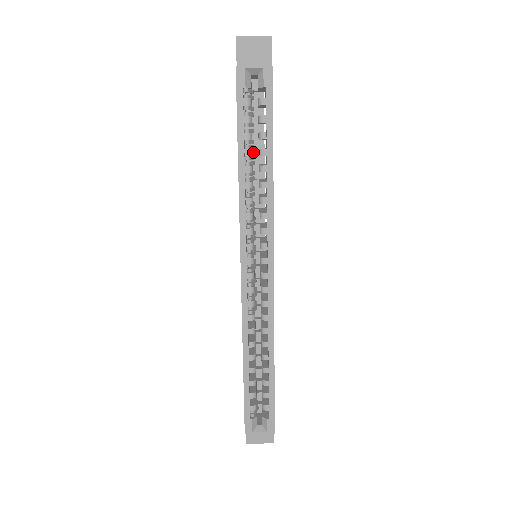
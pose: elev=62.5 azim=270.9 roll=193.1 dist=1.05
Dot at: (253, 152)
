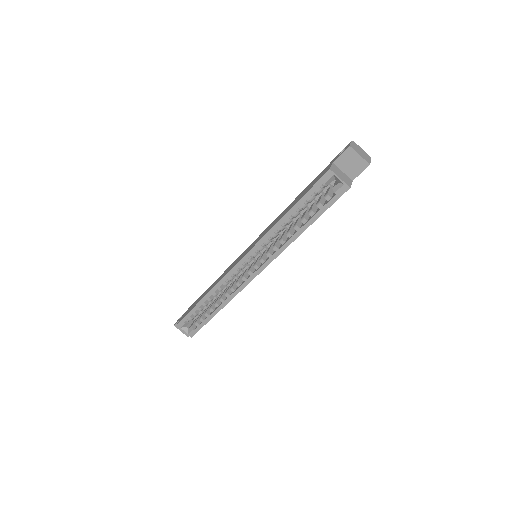
Dot at: occluded
